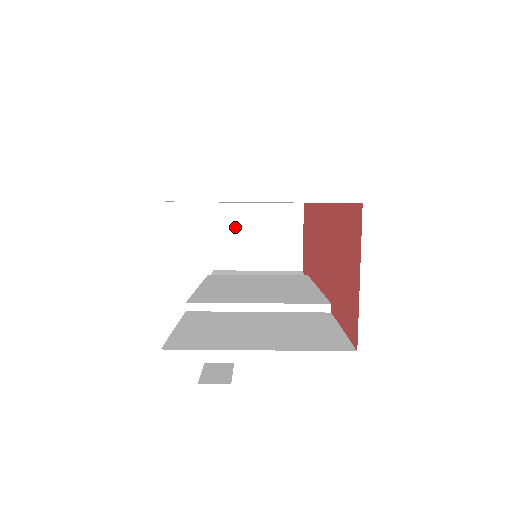
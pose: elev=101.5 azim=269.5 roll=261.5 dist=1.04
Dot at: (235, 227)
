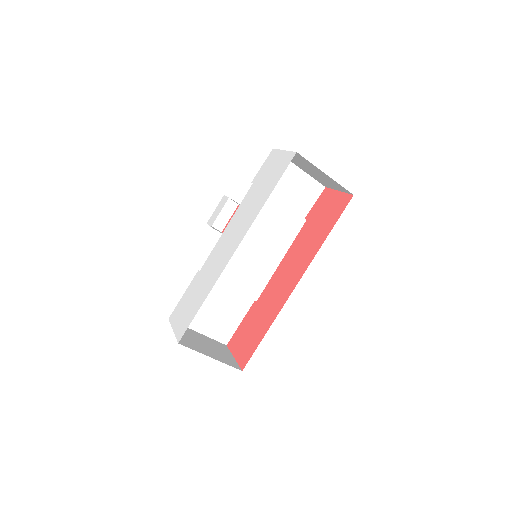
Dot at: (302, 161)
